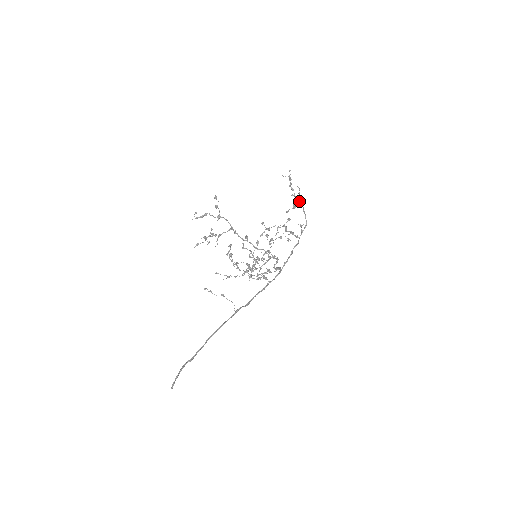
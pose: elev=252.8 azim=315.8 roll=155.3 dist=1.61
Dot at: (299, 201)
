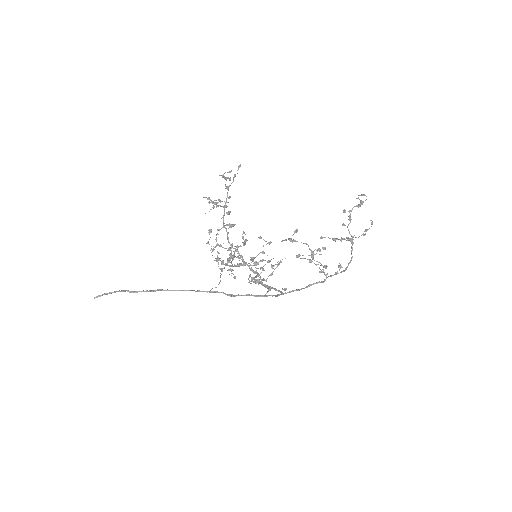
Dot at: occluded
